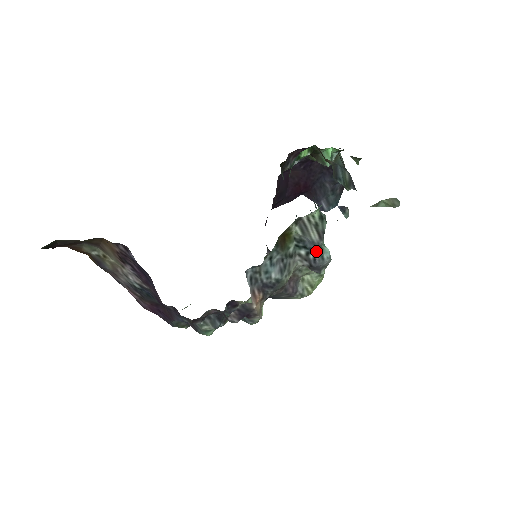
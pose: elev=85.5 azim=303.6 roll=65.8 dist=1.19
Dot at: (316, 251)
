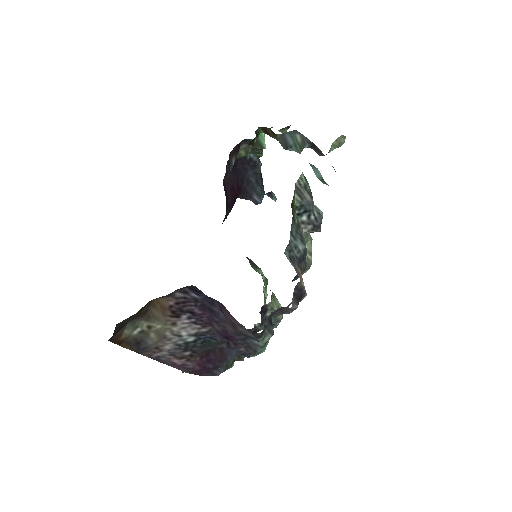
Dot at: (313, 210)
